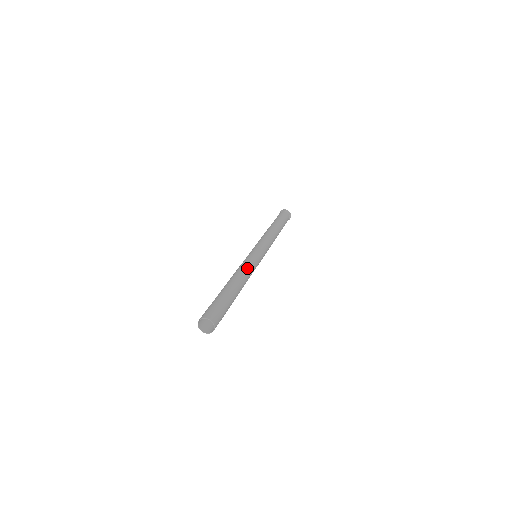
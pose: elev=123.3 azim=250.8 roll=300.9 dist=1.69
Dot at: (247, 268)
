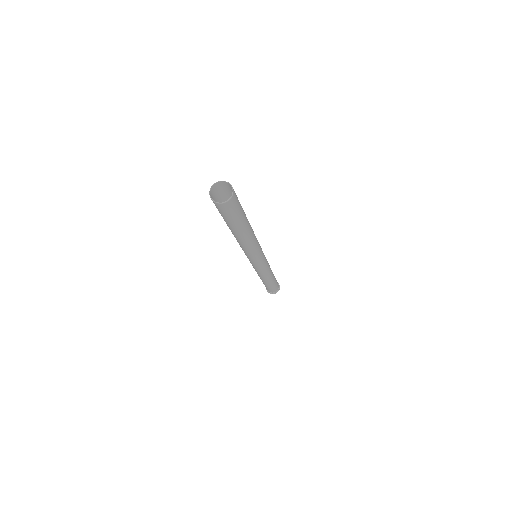
Dot at: occluded
